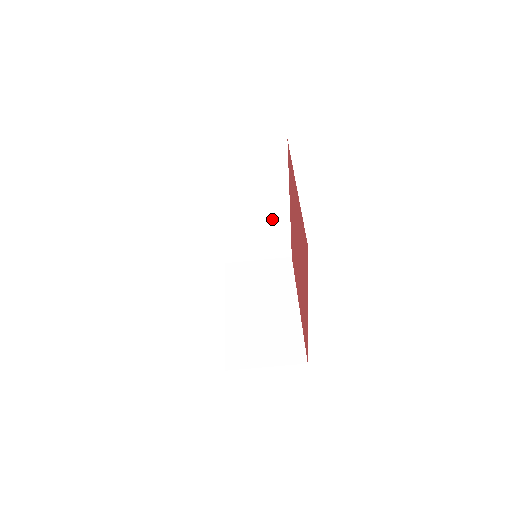
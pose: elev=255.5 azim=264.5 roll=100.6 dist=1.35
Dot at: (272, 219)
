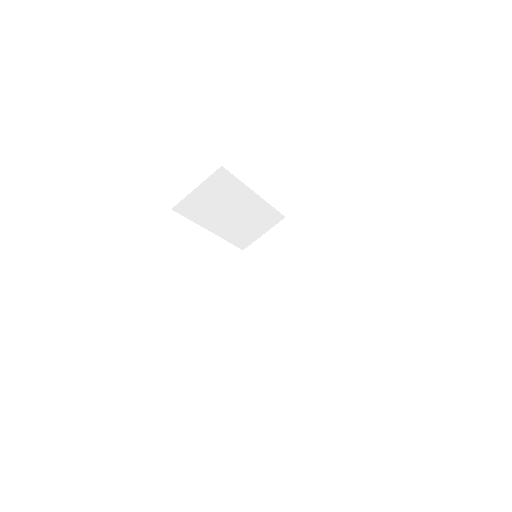
Dot at: (252, 209)
